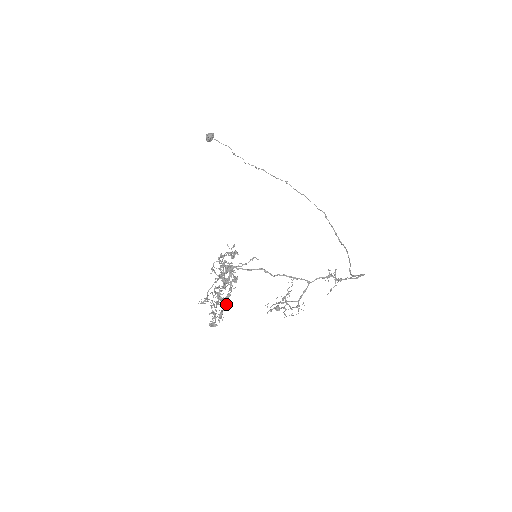
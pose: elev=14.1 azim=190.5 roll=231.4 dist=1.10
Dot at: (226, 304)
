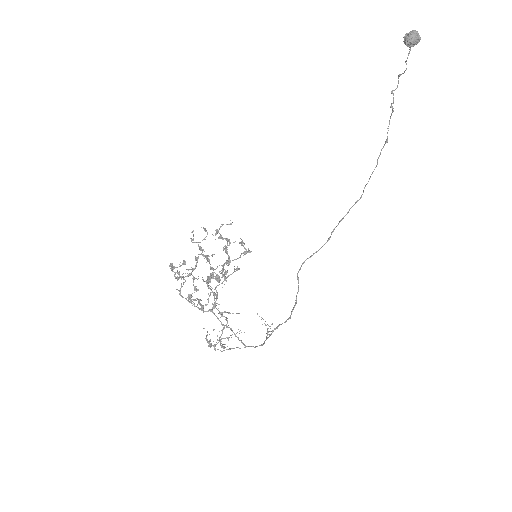
Dot at: (199, 249)
